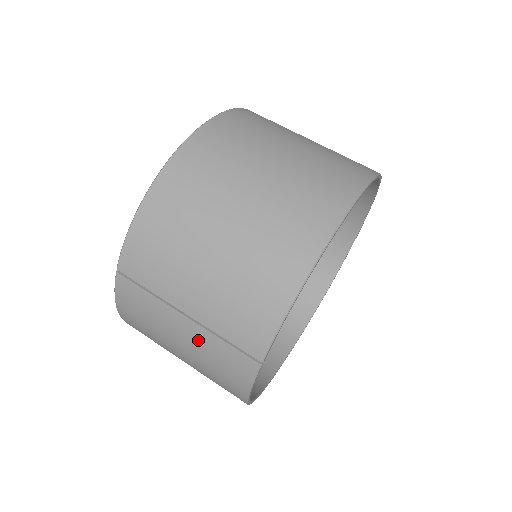
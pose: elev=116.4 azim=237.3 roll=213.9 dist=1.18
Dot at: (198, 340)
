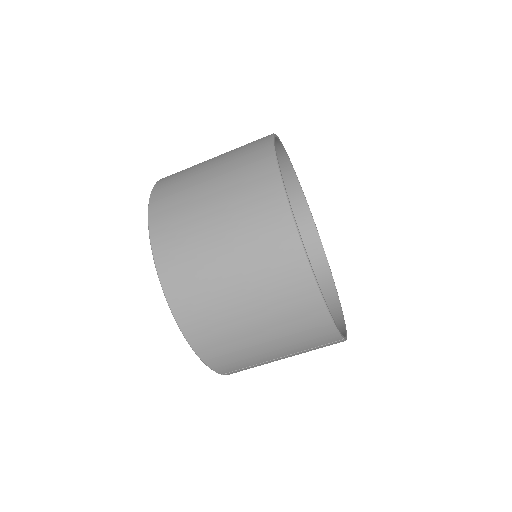
Dot at: (298, 354)
